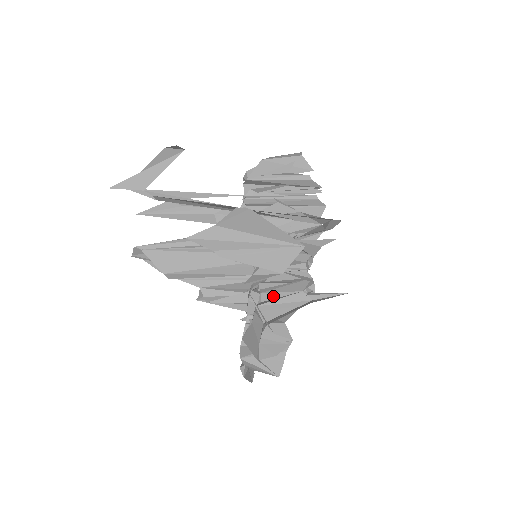
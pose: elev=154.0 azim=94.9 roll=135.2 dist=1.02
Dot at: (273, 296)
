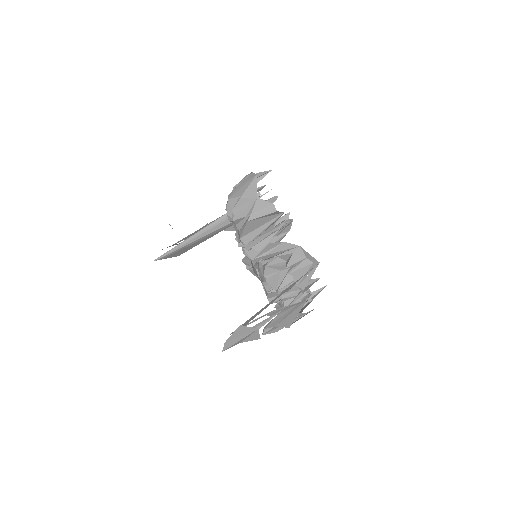
Dot at: (290, 298)
